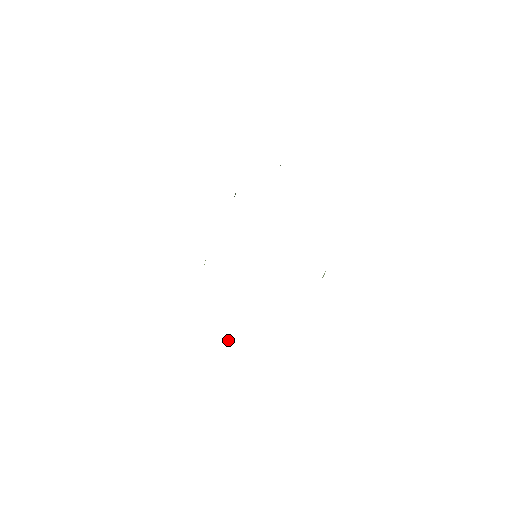
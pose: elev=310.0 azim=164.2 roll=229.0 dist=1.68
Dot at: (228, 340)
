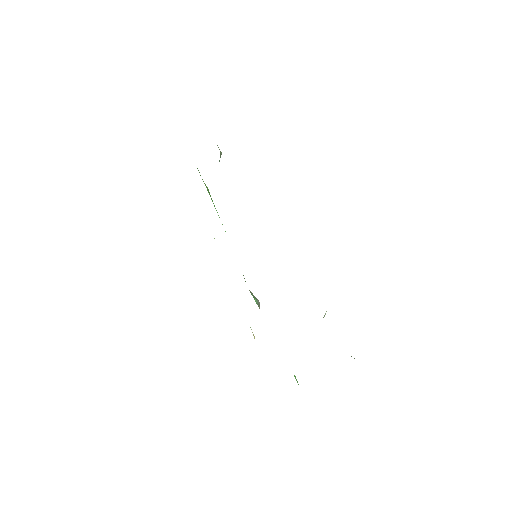
Dot at: (252, 332)
